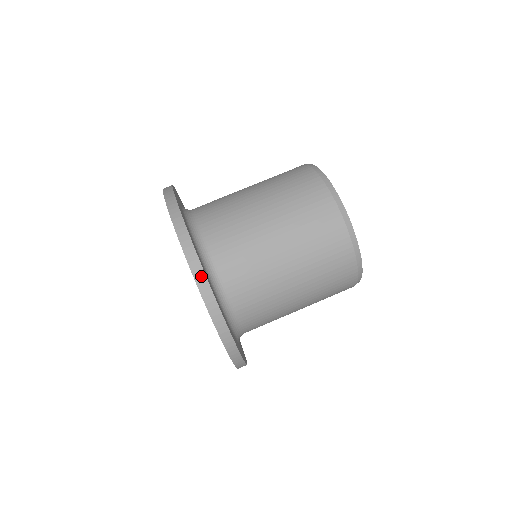
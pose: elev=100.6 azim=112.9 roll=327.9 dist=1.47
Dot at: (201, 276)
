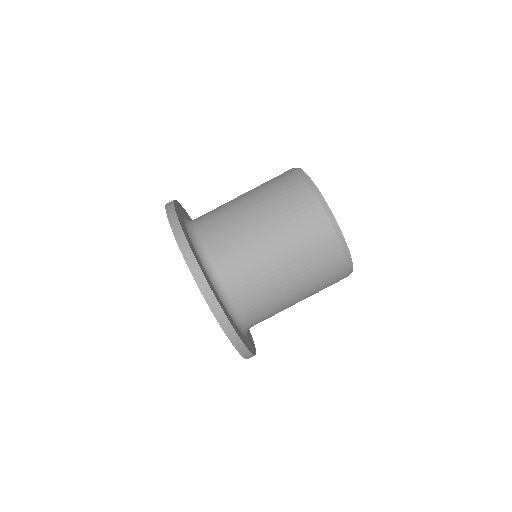
Dot at: (173, 216)
